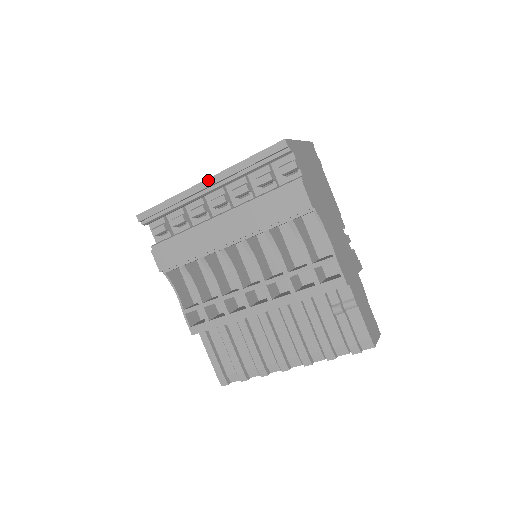
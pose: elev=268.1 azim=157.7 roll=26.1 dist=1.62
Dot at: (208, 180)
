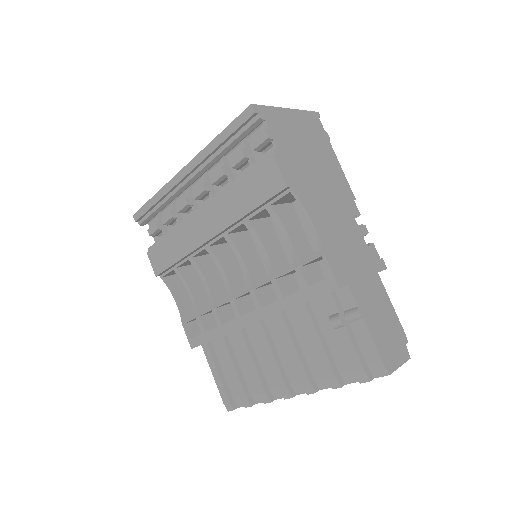
Dot at: (186, 167)
